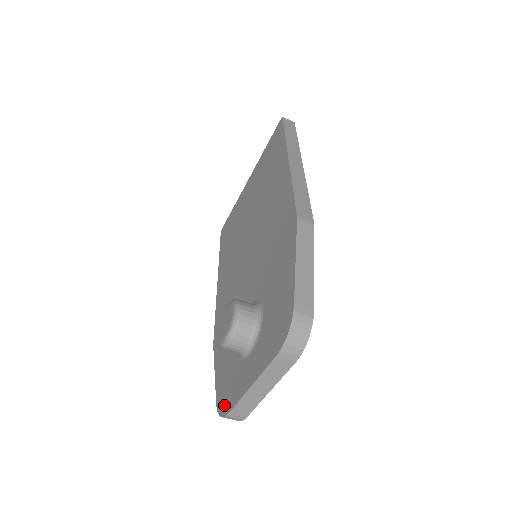
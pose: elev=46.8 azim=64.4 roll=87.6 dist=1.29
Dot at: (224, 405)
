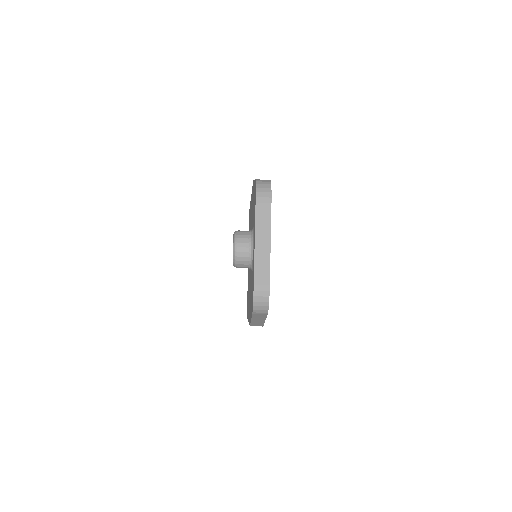
Dot at: occluded
